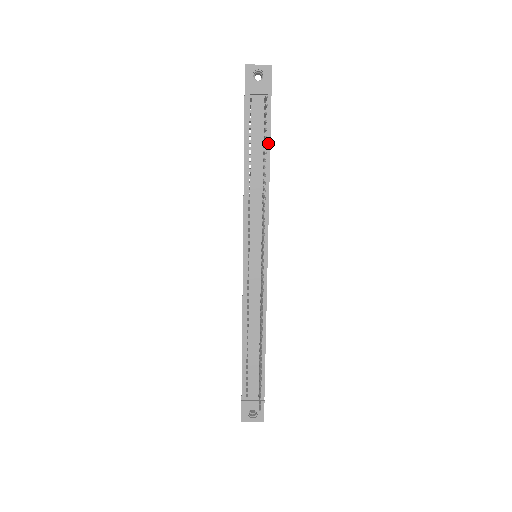
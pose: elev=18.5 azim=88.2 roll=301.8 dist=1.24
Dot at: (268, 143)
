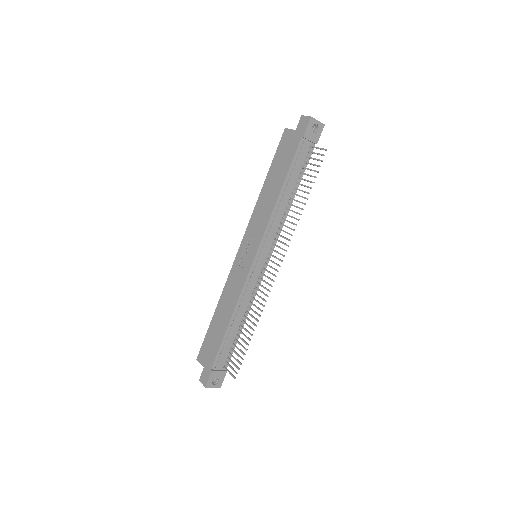
Dot at: (301, 177)
